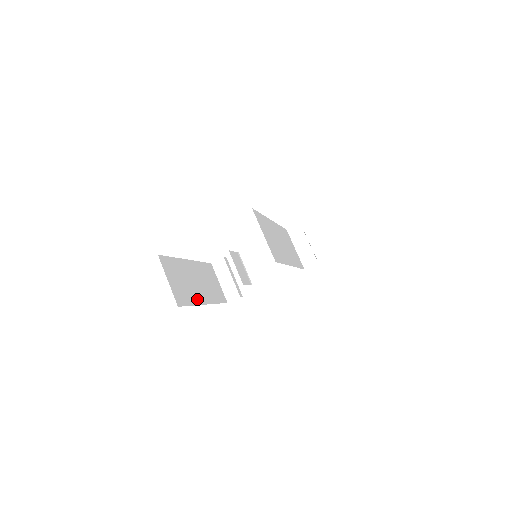
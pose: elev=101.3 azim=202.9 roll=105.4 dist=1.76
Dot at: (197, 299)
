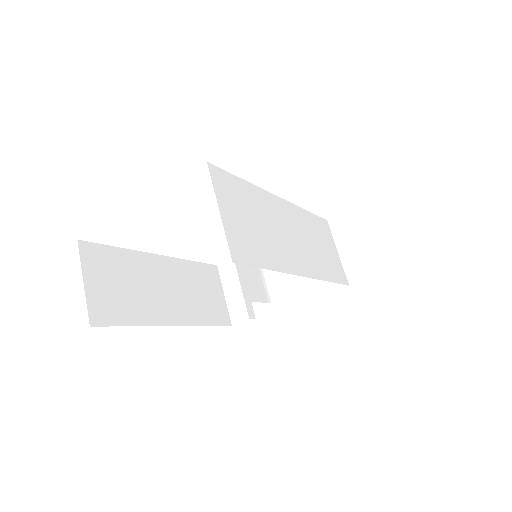
Dot at: (153, 316)
